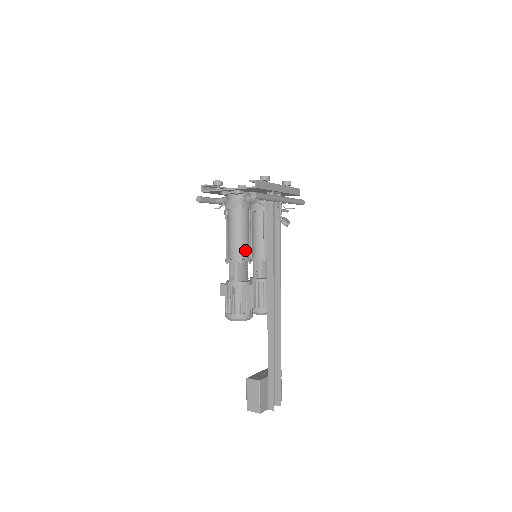
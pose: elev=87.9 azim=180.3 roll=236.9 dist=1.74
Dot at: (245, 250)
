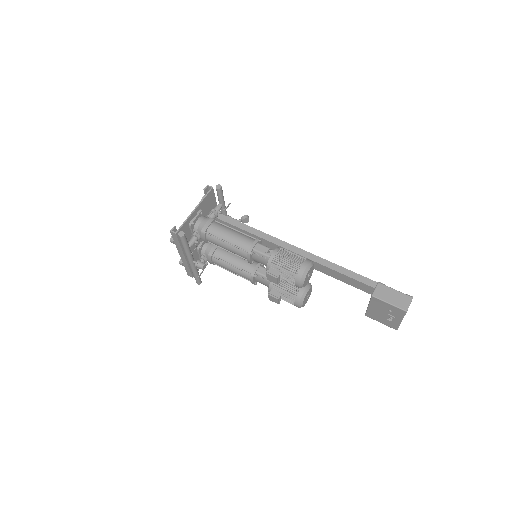
Dot at: occluded
